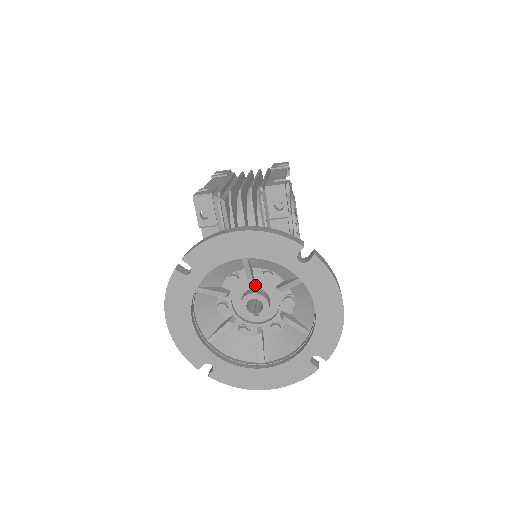
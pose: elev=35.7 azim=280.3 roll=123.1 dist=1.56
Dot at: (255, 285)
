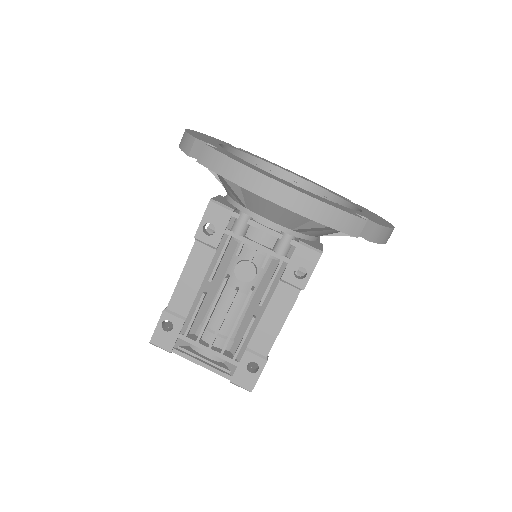
Dot at: occluded
